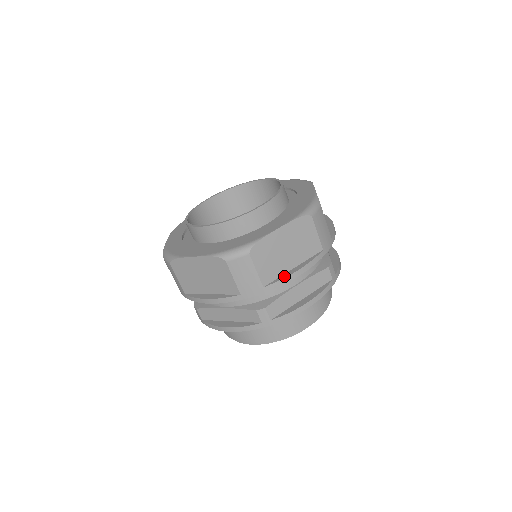
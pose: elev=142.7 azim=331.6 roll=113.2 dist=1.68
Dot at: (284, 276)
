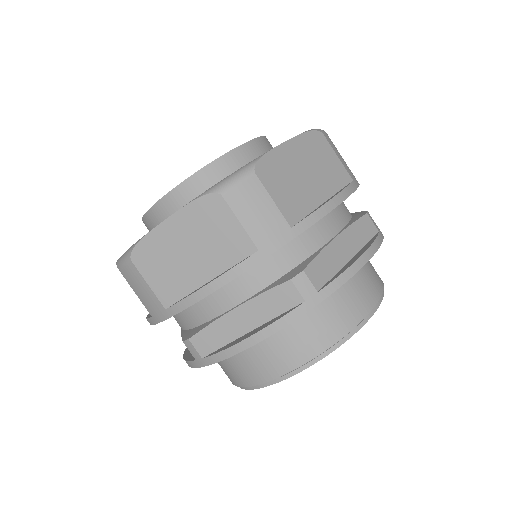
Dot at: (316, 209)
